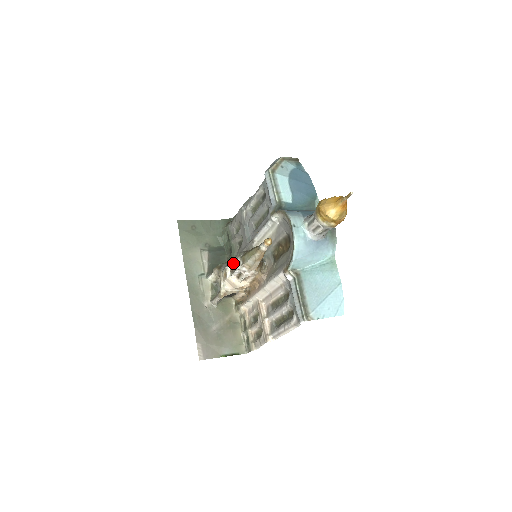
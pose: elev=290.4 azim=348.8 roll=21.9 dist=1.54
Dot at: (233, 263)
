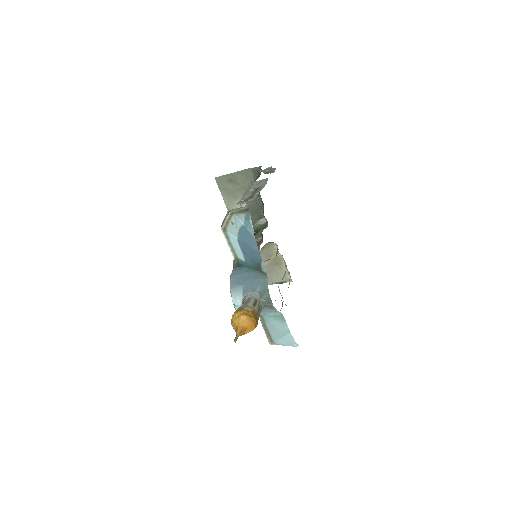
Dot at: occluded
